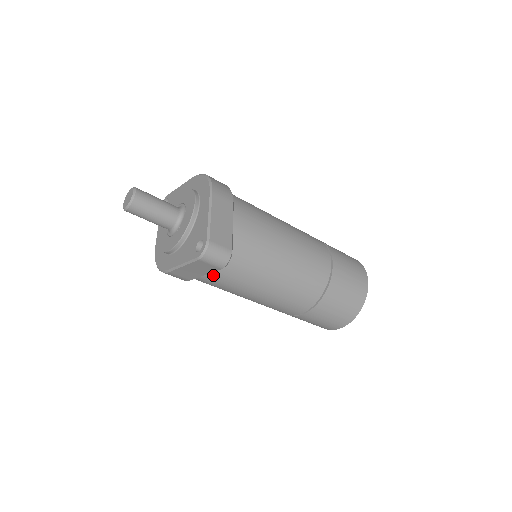
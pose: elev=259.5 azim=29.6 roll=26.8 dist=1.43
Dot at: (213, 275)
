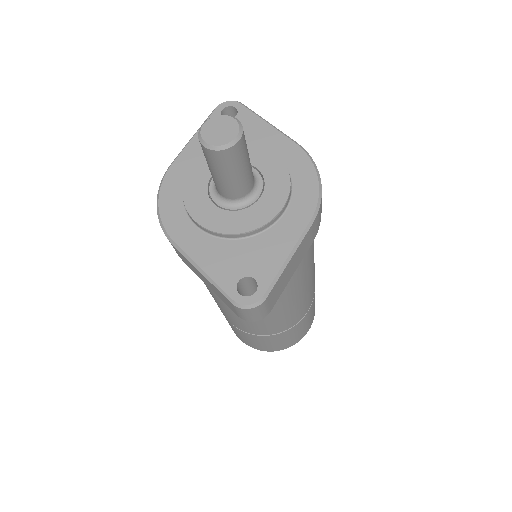
Dot at: occluded
